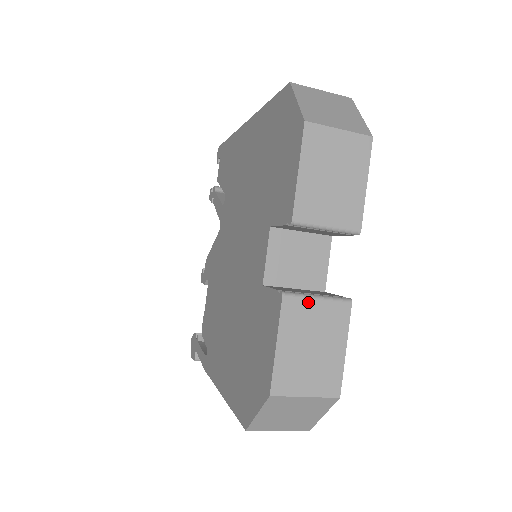
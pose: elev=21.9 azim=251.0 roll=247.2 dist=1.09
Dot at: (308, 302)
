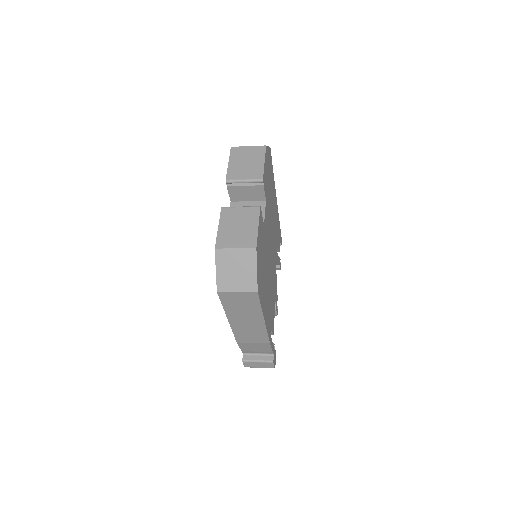
Dot at: (235, 209)
